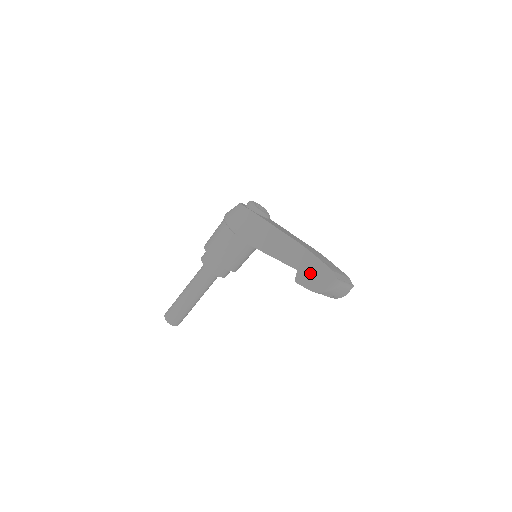
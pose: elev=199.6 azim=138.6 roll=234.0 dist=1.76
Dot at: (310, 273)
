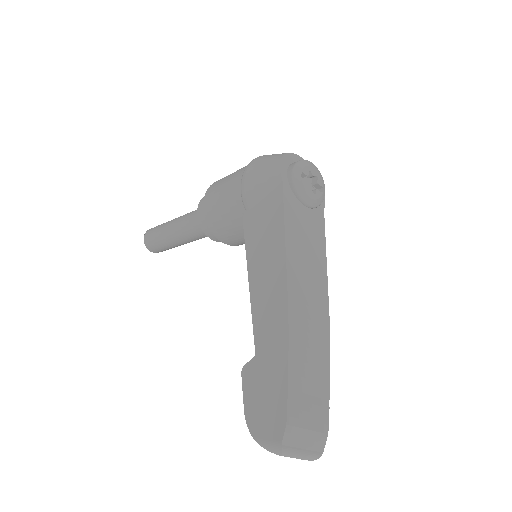
Dot at: (263, 384)
